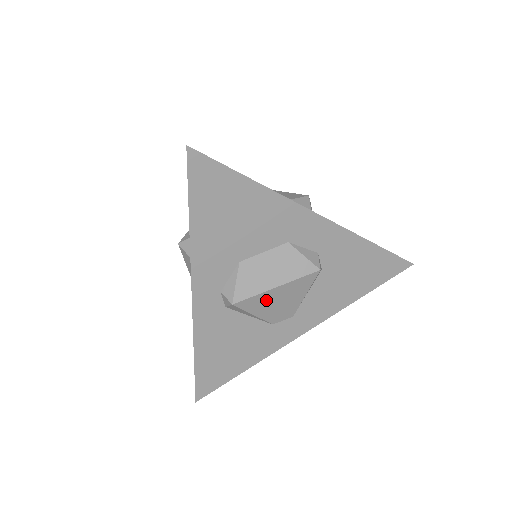
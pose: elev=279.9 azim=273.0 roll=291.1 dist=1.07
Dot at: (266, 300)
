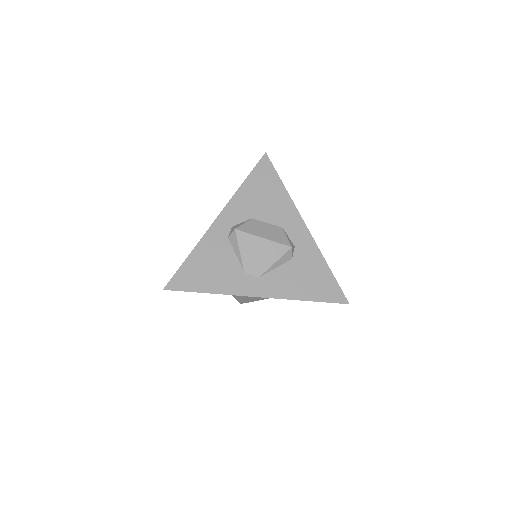
Dot at: (253, 244)
